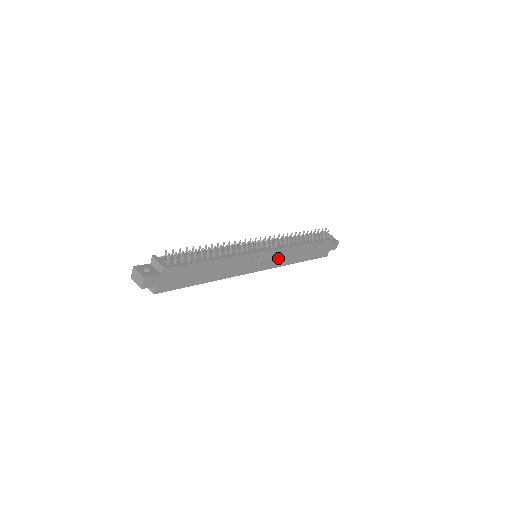
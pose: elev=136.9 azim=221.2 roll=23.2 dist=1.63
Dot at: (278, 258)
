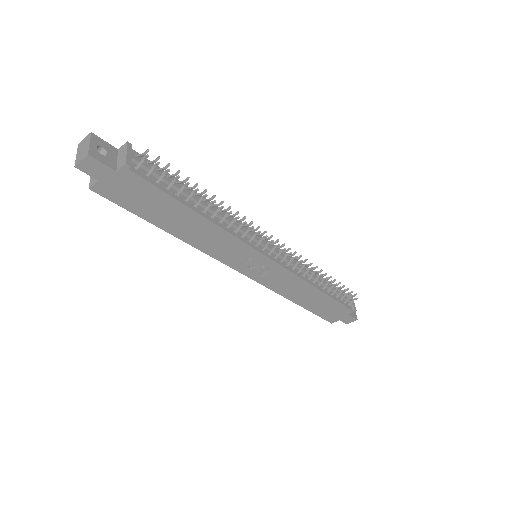
Dot at: (278, 280)
